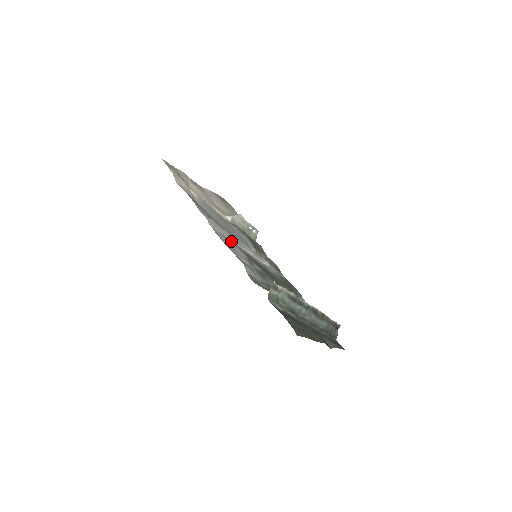
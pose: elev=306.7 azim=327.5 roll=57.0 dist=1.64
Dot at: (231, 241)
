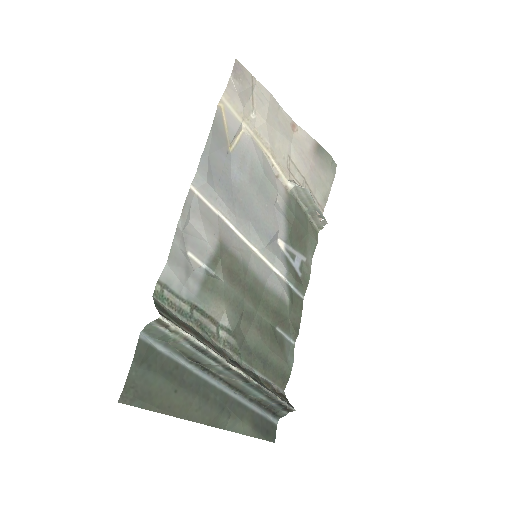
Dot at: (215, 220)
